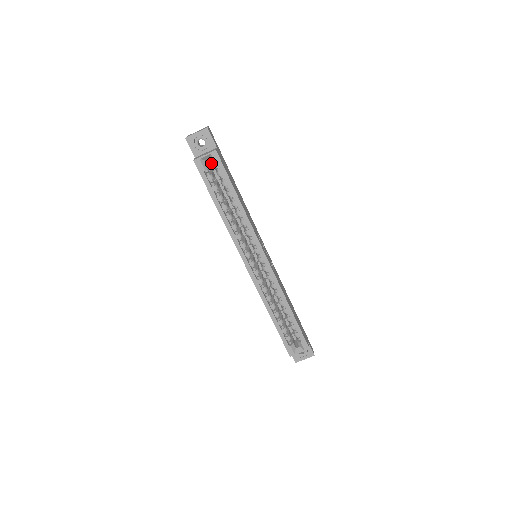
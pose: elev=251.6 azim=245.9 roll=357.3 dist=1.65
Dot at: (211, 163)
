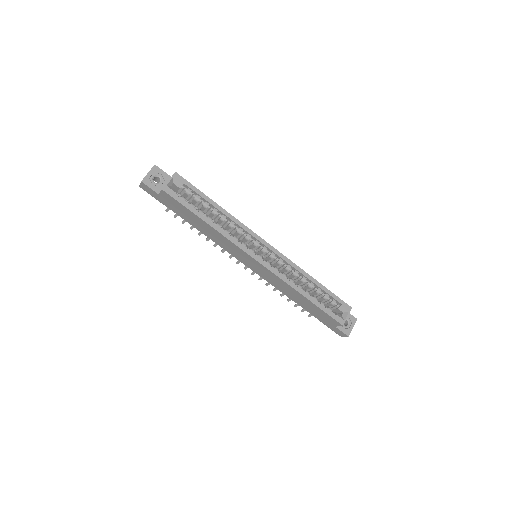
Dot at: occluded
